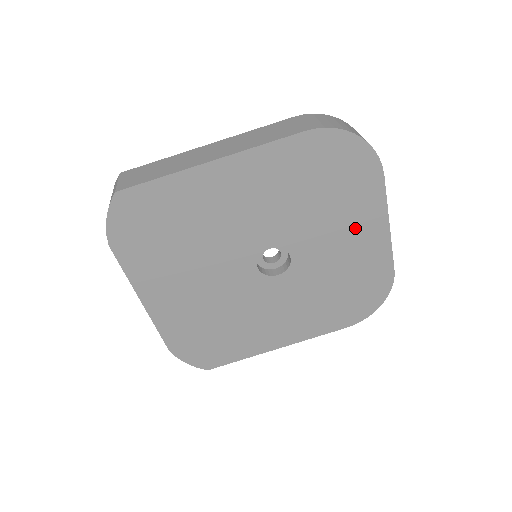
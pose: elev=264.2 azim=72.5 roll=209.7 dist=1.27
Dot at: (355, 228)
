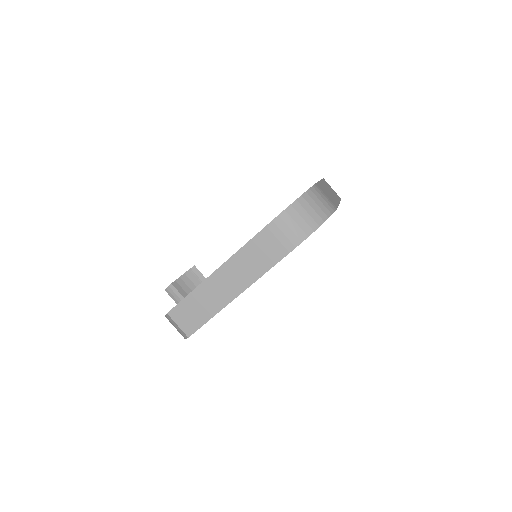
Dot at: occluded
